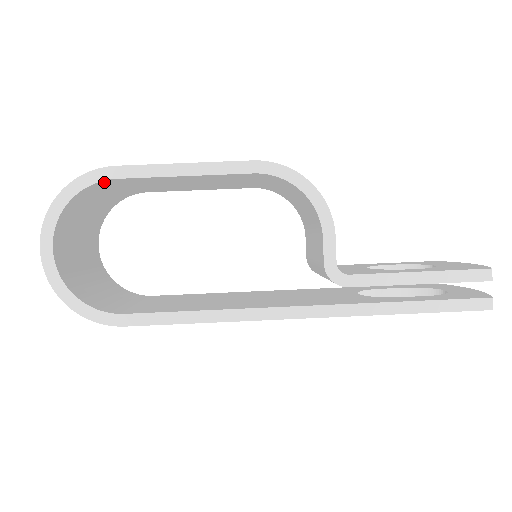
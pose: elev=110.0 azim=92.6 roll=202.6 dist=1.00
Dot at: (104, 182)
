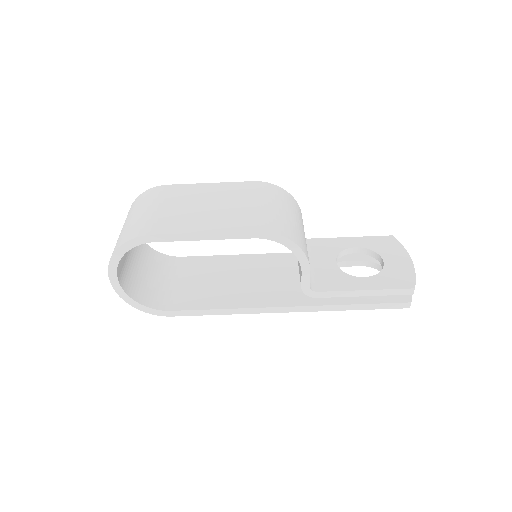
Dot at: occluded
